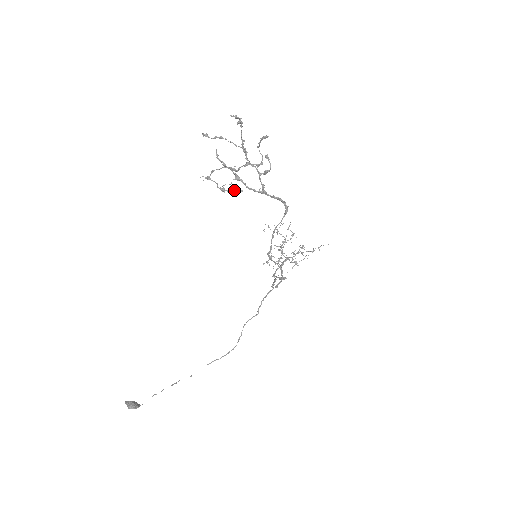
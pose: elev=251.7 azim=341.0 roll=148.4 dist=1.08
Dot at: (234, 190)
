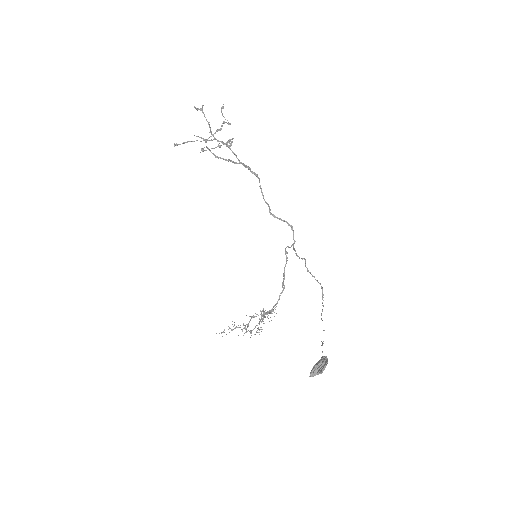
Dot at: (227, 141)
